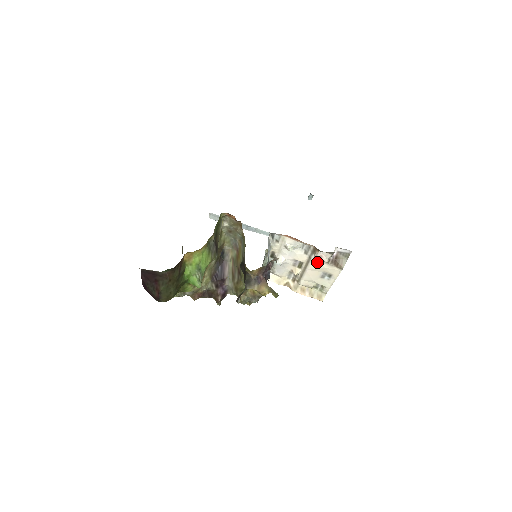
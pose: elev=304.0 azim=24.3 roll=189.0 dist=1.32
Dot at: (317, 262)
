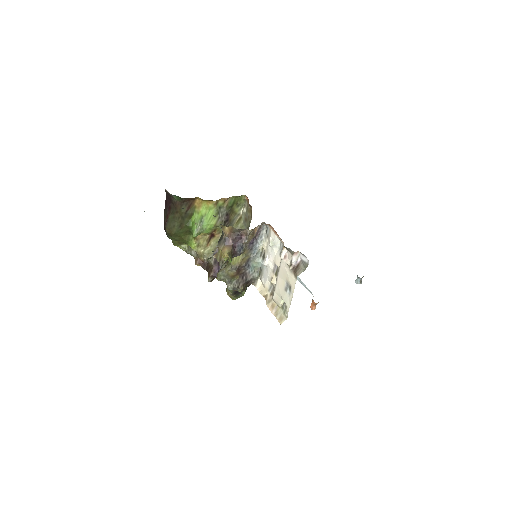
Dot at: (284, 265)
